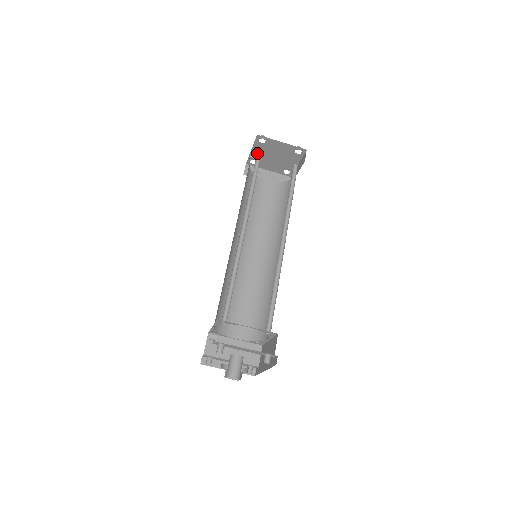
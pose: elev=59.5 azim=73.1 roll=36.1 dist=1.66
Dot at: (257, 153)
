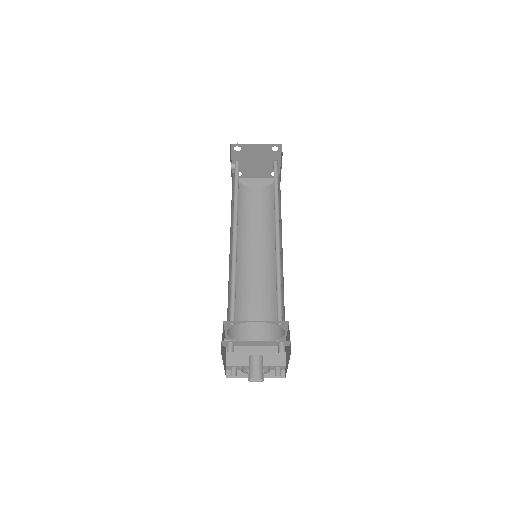
Dot at: (235, 161)
